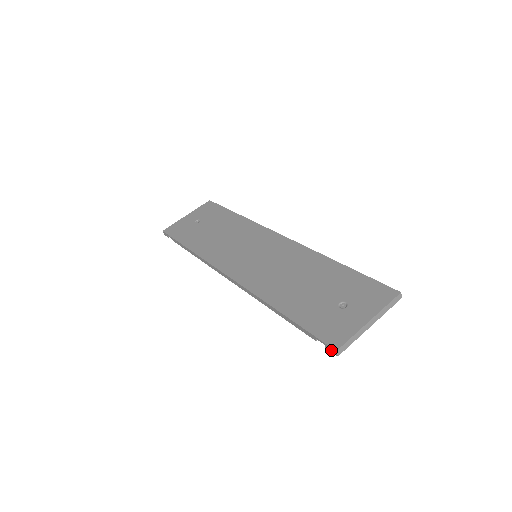
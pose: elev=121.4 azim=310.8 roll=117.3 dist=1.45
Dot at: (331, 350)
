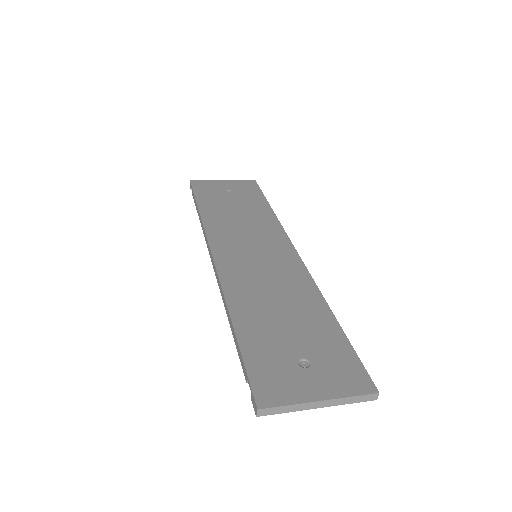
Dot at: (254, 404)
